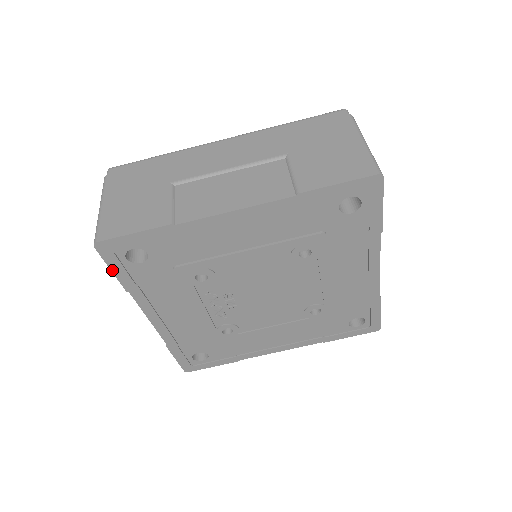
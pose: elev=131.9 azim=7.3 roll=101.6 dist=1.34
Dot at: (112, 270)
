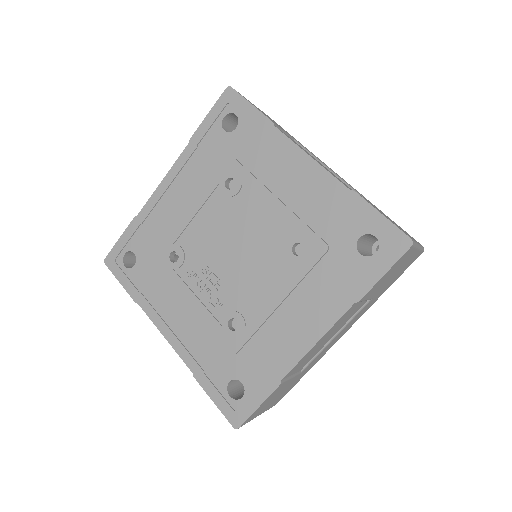
Dot at: (120, 282)
